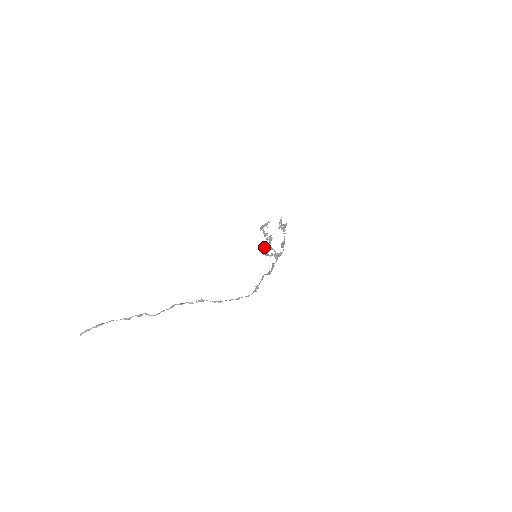
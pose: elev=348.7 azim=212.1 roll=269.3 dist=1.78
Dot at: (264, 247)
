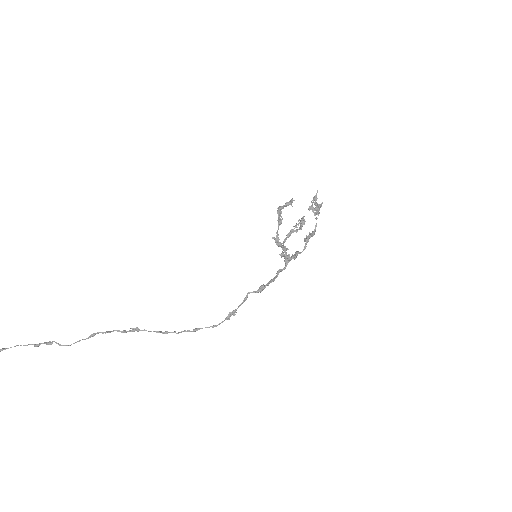
Dot at: (289, 235)
